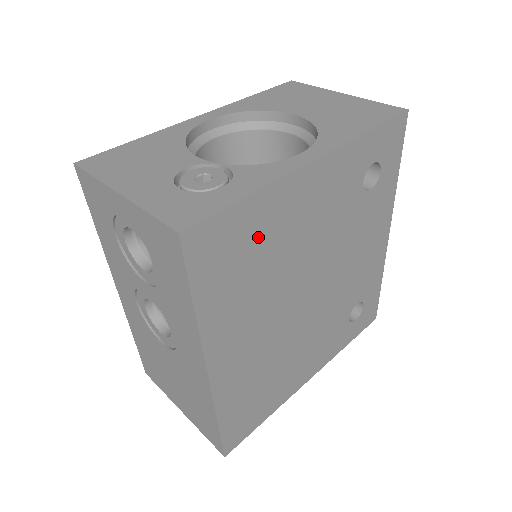
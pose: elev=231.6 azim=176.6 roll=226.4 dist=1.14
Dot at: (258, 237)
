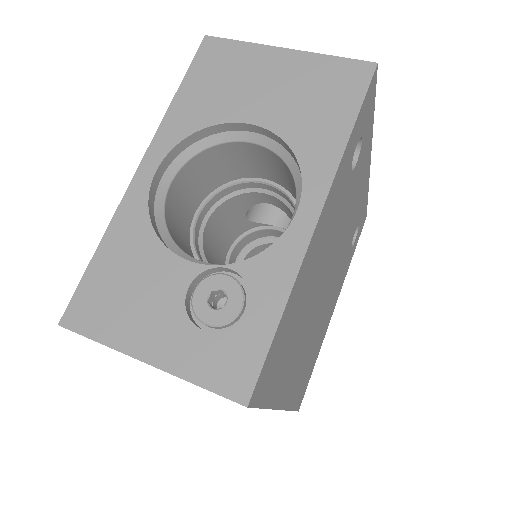
Dot at: (293, 319)
